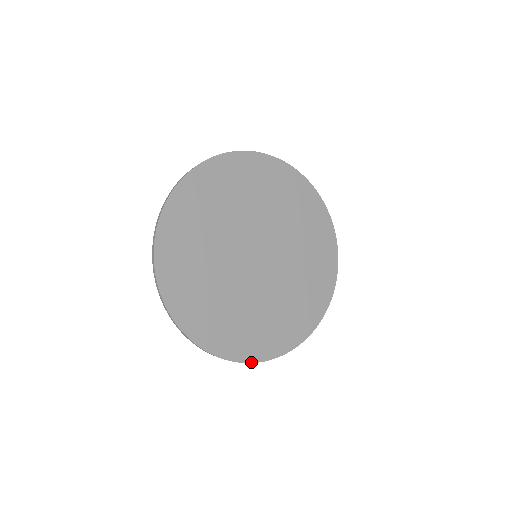
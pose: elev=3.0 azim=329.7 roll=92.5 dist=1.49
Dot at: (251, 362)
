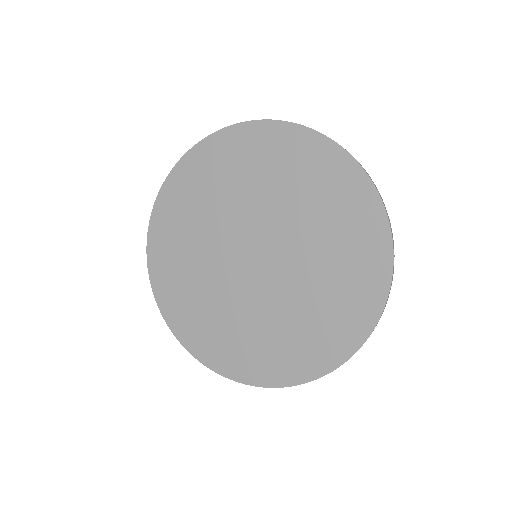
Dot at: (290, 385)
